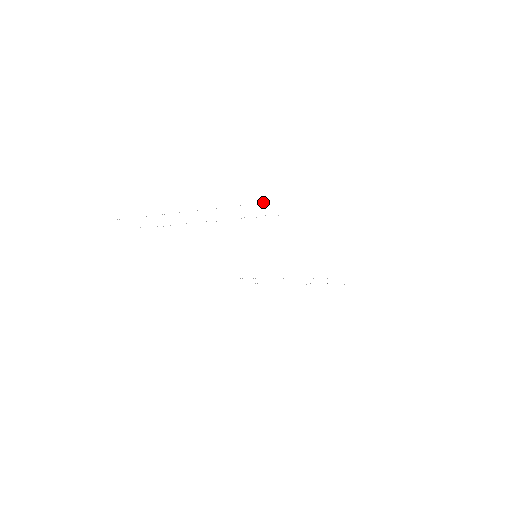
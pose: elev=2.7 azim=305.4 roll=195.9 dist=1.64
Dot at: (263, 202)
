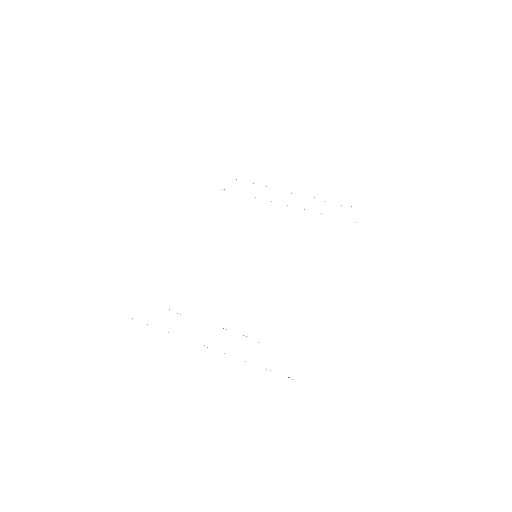
Dot at: occluded
